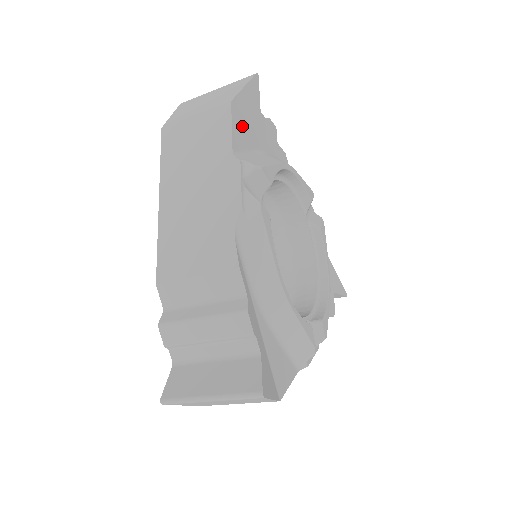
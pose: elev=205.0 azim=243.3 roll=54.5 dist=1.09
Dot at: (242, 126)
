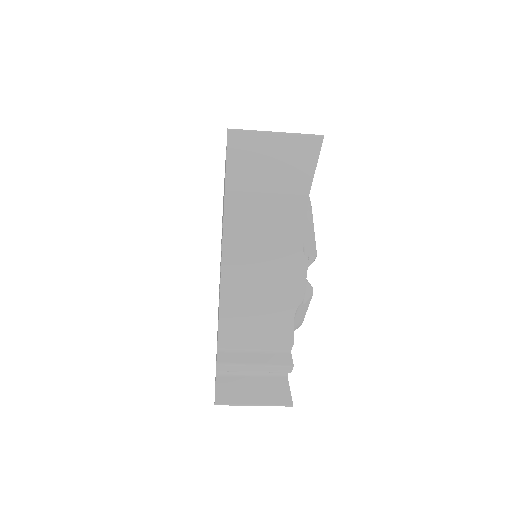
Dot at: occluded
